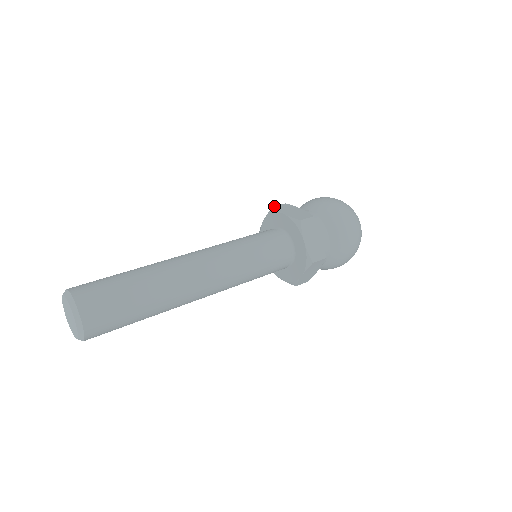
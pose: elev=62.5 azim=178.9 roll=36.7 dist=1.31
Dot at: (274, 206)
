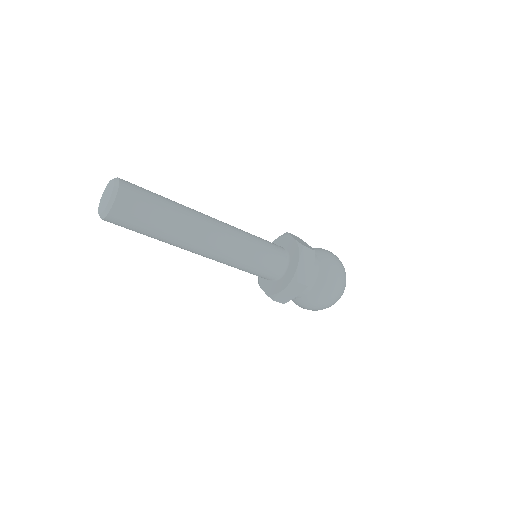
Dot at: occluded
